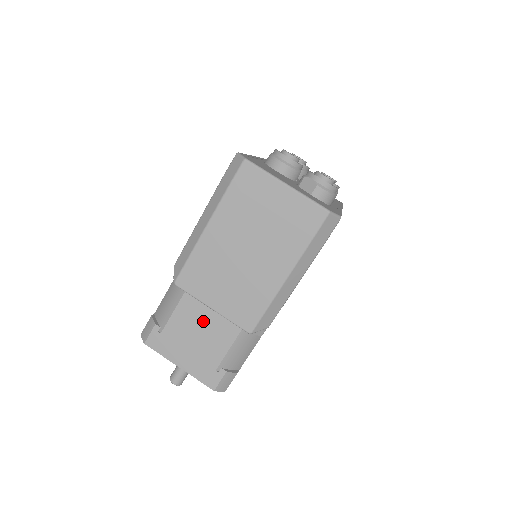
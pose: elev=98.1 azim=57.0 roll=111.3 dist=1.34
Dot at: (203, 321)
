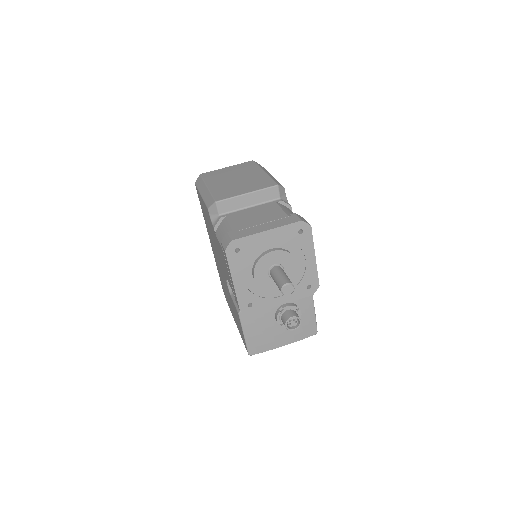
Dot at: (252, 214)
